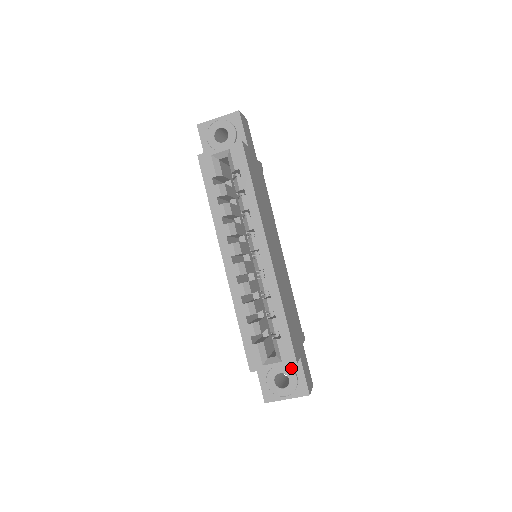
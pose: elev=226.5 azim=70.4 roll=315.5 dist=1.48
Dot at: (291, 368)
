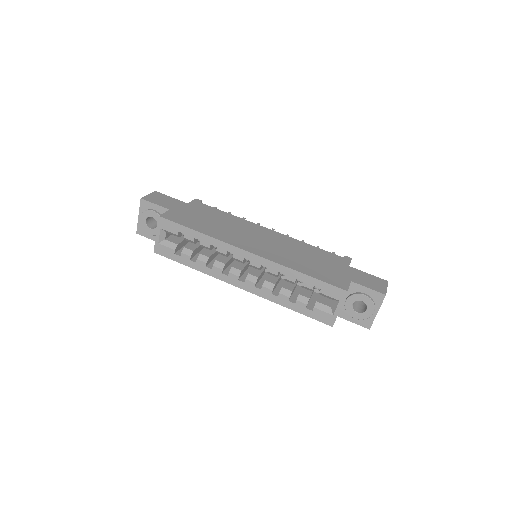
Dot at: (354, 294)
